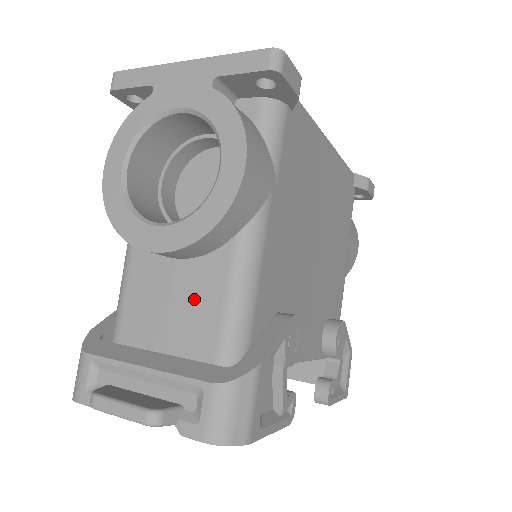
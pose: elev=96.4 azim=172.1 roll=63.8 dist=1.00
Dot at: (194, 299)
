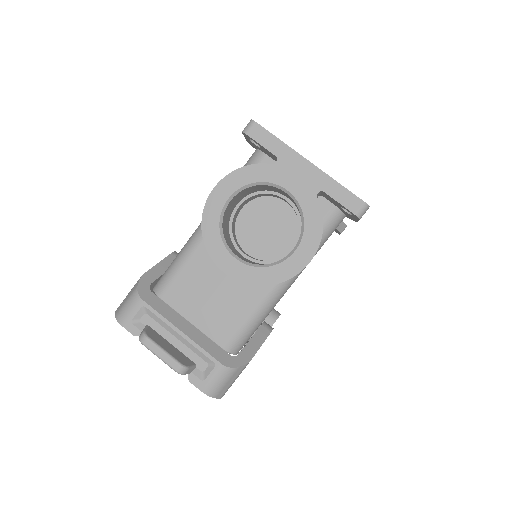
Dot at: (228, 304)
